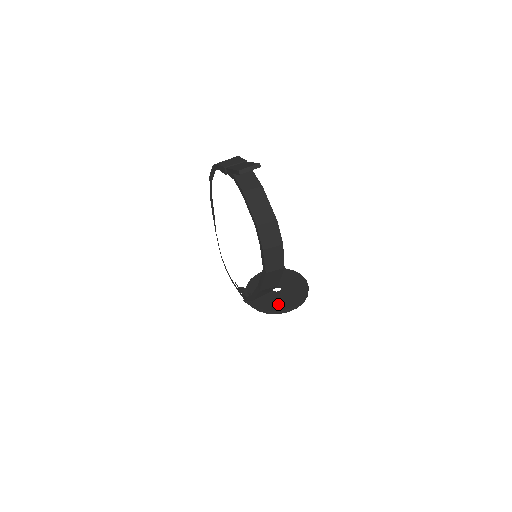
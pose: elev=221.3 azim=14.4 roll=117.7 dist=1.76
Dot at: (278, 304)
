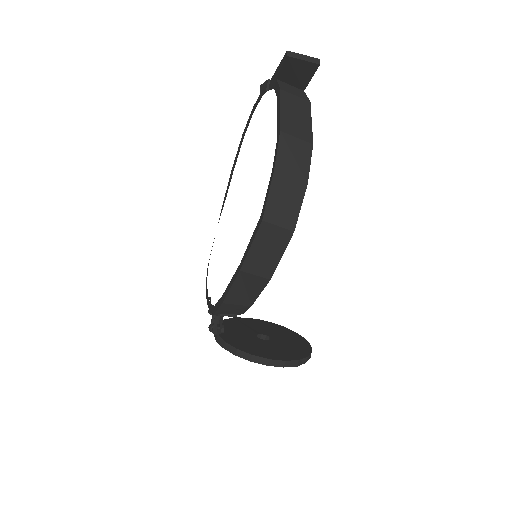
Dot at: (256, 349)
